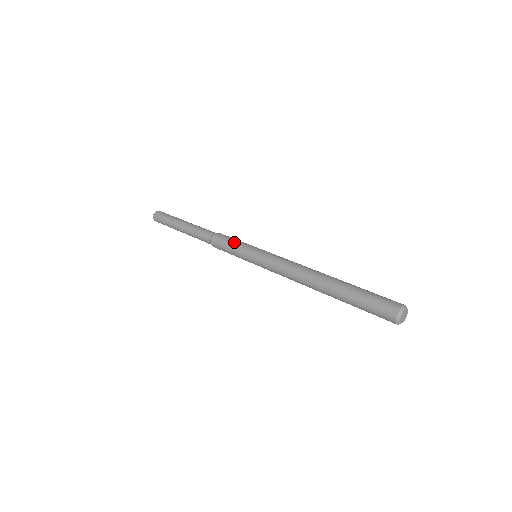
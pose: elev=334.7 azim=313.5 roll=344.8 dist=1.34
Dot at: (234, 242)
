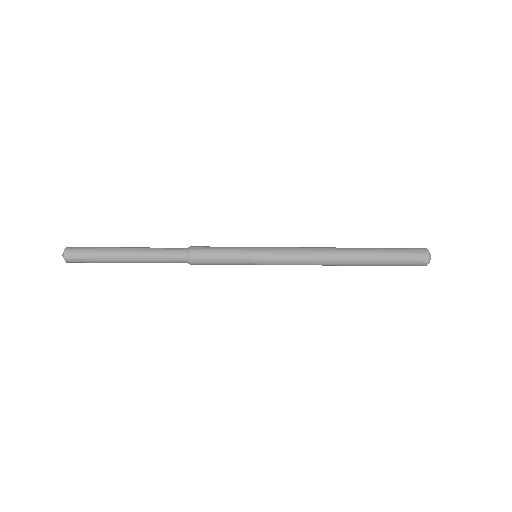
Dot at: (225, 248)
